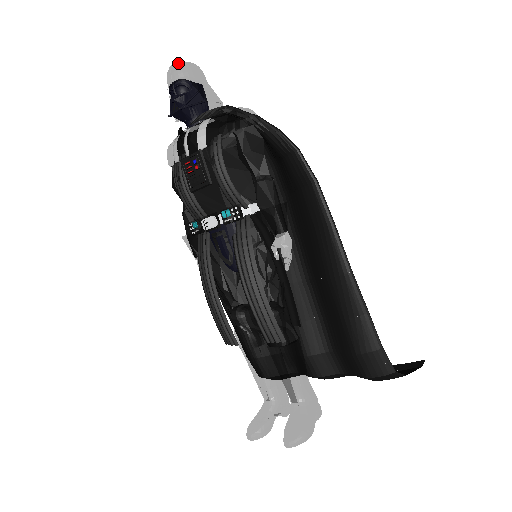
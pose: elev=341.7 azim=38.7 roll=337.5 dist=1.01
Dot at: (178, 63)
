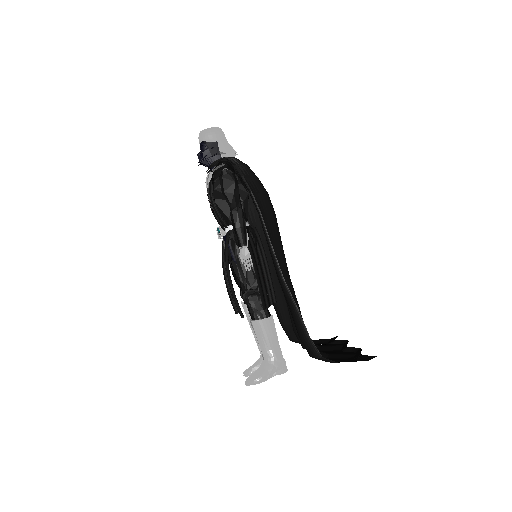
Dot at: (202, 130)
